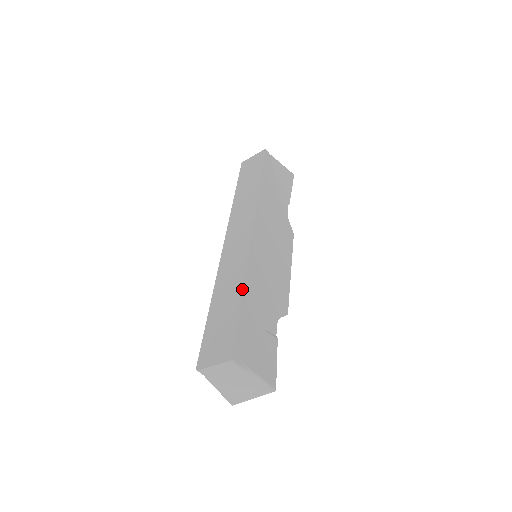
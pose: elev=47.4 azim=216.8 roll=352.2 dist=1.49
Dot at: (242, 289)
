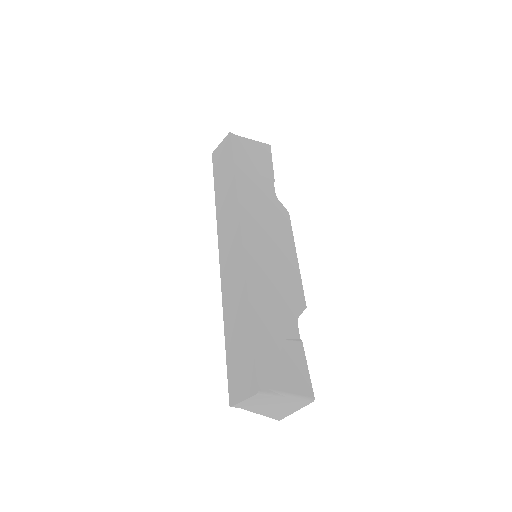
Dot at: (248, 309)
